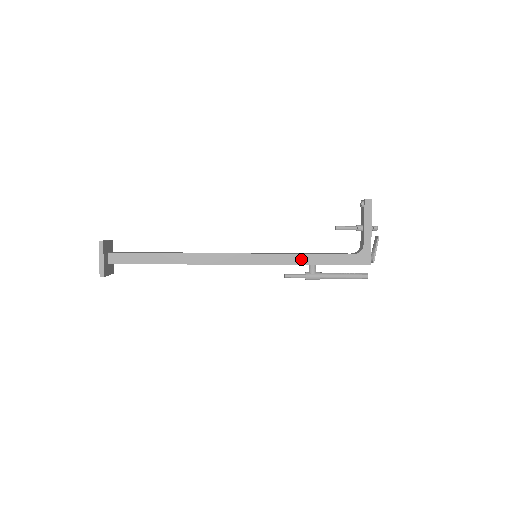
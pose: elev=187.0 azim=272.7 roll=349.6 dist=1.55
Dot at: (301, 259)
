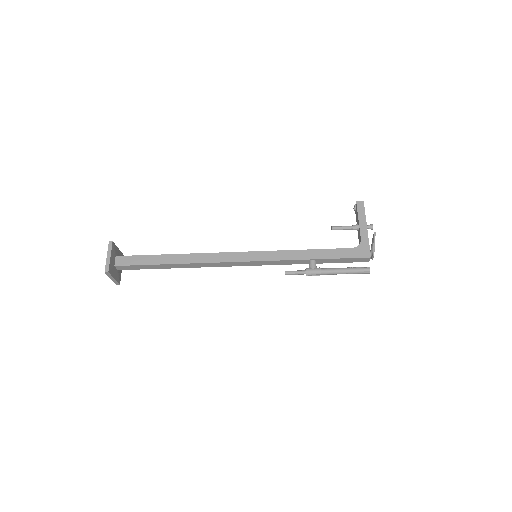
Dot at: (300, 254)
